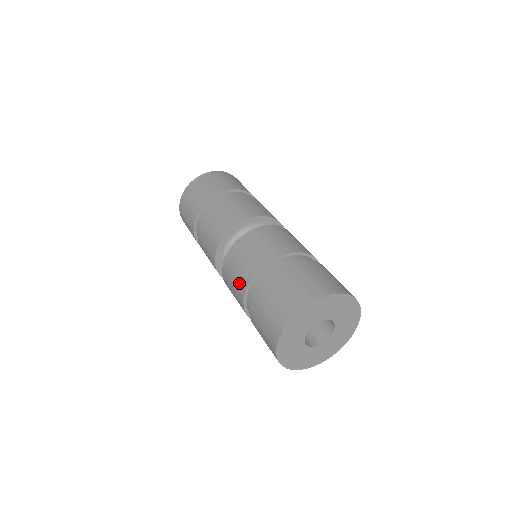
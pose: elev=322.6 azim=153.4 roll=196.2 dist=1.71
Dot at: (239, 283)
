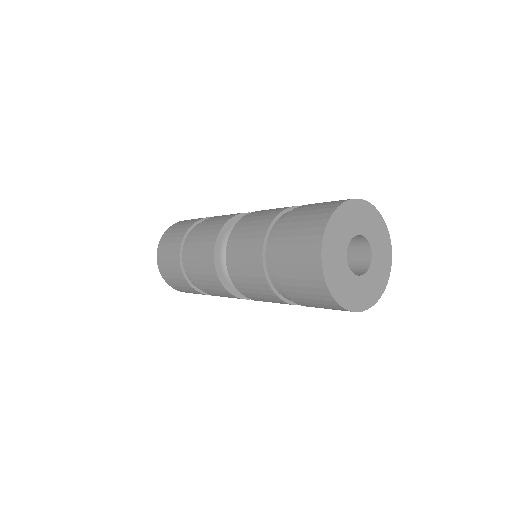
Dot at: (252, 254)
